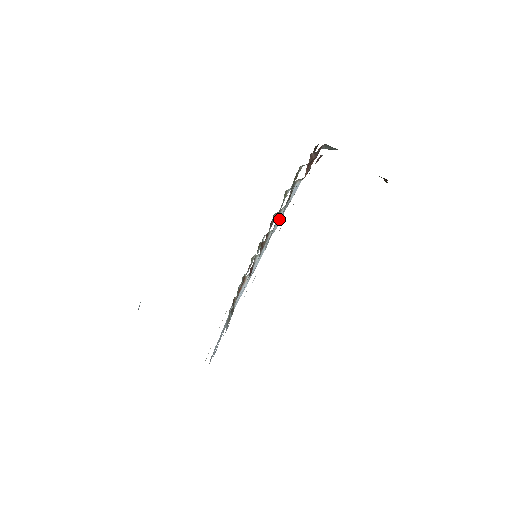
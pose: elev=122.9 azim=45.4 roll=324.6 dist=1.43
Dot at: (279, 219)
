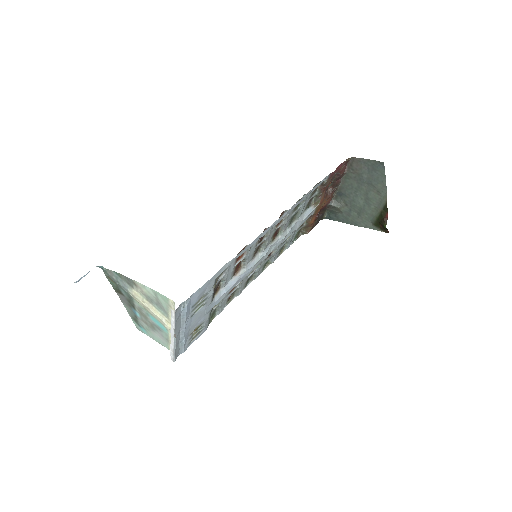
Dot at: (289, 228)
